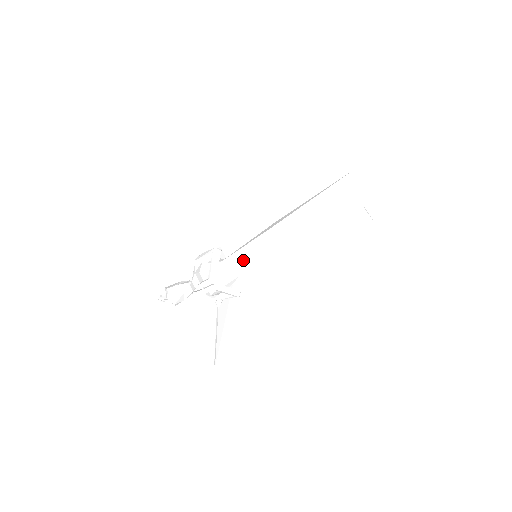
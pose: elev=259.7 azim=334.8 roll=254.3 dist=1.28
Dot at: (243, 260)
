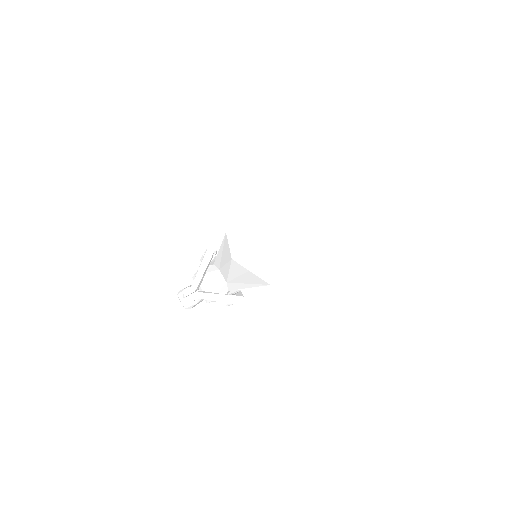
Dot at: (221, 265)
